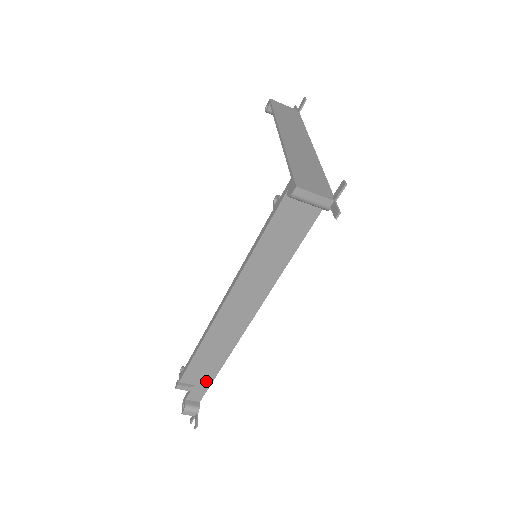
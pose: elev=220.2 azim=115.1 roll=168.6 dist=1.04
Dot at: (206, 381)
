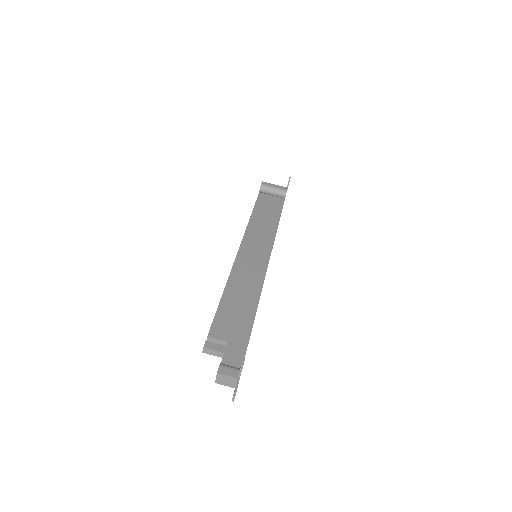
Dot at: (241, 336)
